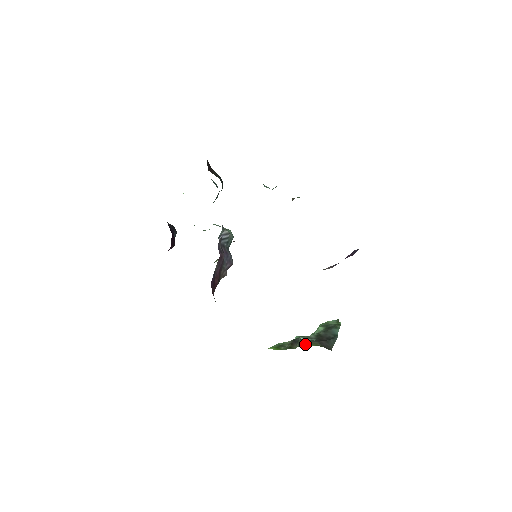
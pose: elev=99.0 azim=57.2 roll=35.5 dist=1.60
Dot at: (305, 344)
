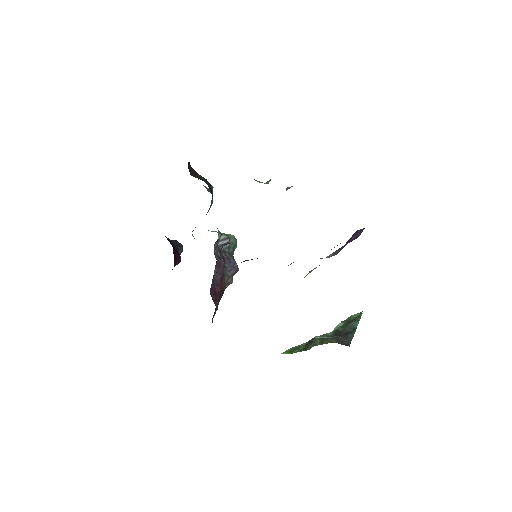
Dot at: (320, 343)
